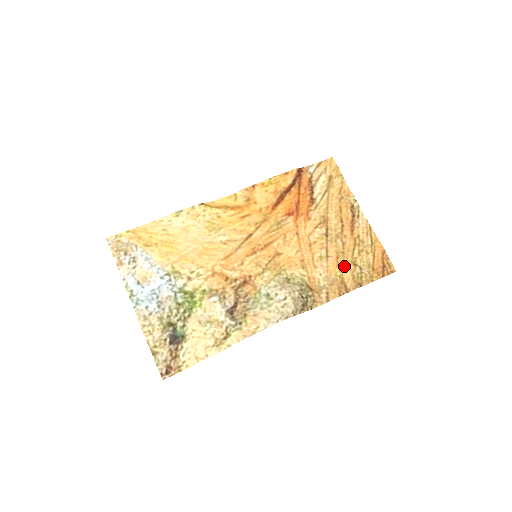
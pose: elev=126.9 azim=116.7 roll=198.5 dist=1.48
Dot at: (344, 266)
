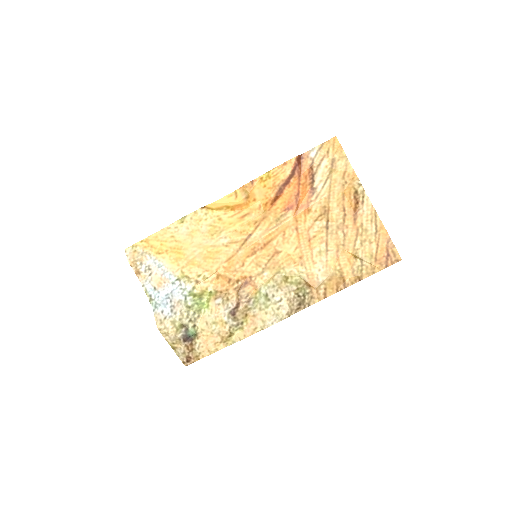
Dot at: (344, 259)
